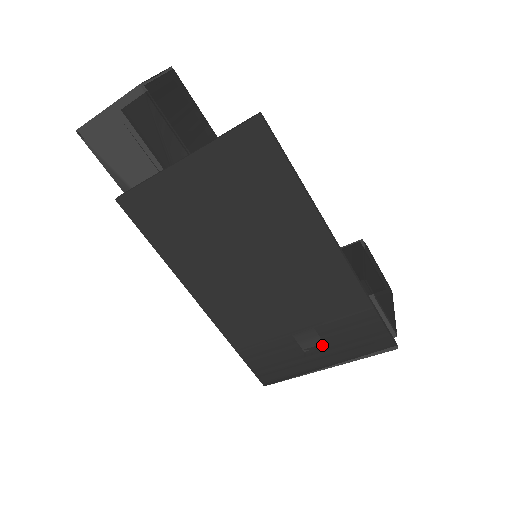
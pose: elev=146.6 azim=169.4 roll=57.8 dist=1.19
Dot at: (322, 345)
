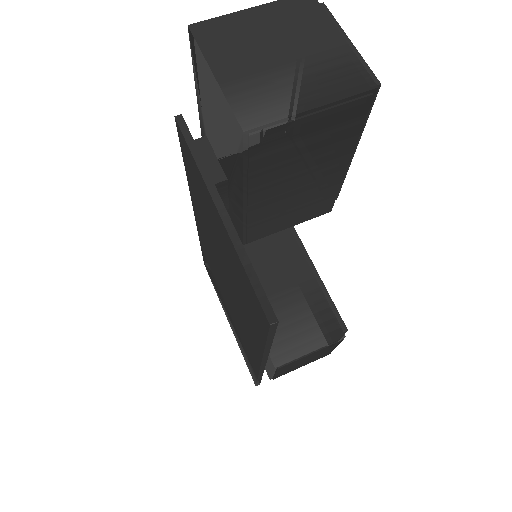
Dot at: (232, 324)
